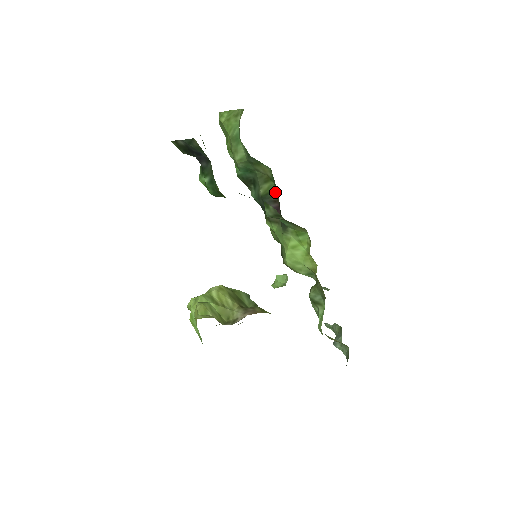
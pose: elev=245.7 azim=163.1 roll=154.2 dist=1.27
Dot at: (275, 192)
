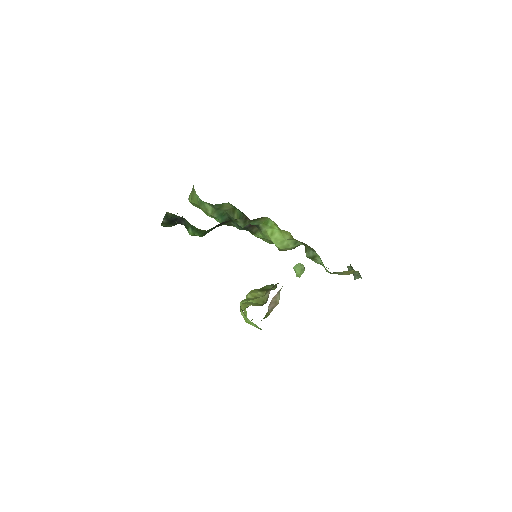
Dot at: (242, 214)
